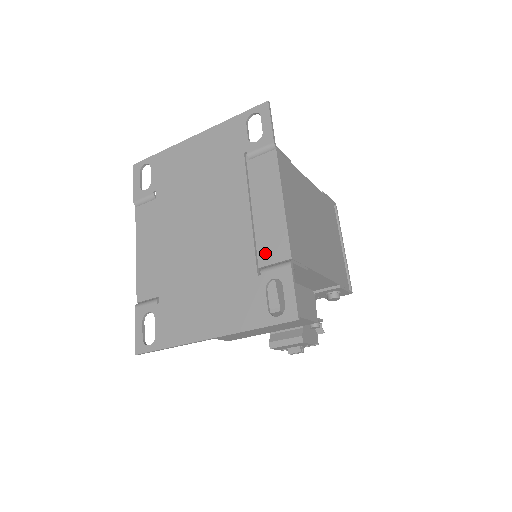
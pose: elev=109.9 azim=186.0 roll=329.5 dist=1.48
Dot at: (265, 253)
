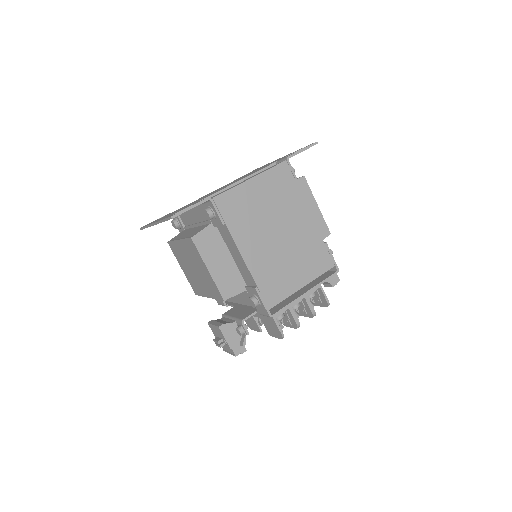
Dot at: occluded
